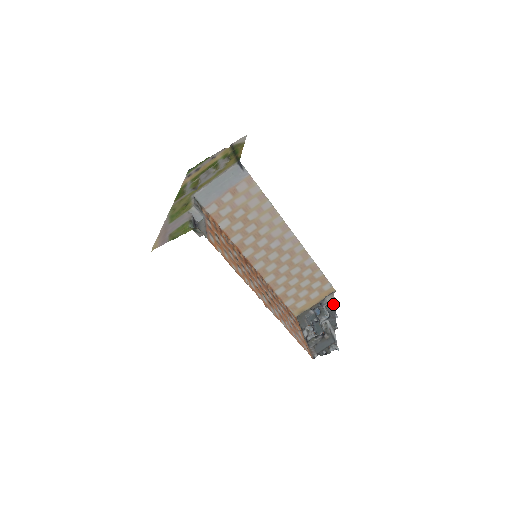
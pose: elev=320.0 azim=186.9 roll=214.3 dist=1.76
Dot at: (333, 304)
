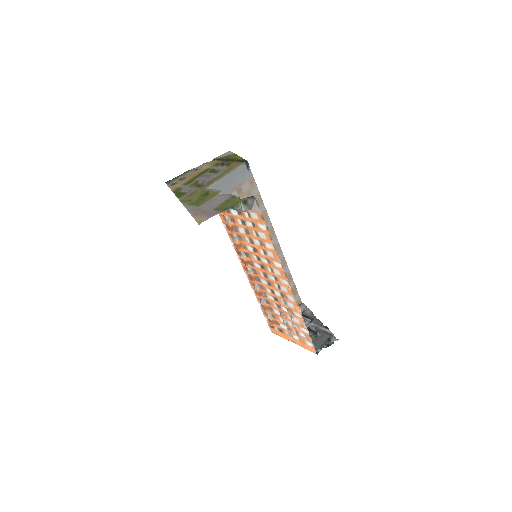
Dot at: (310, 310)
